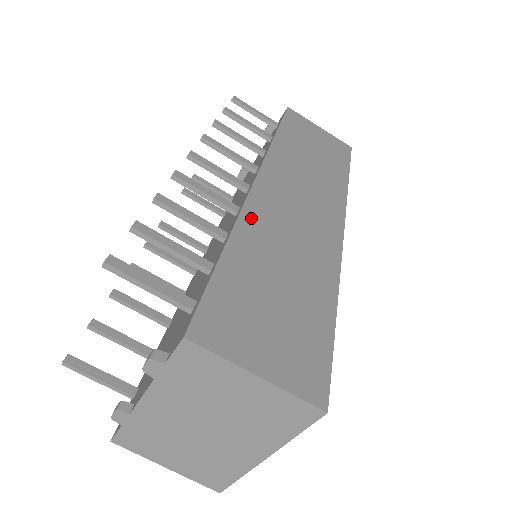
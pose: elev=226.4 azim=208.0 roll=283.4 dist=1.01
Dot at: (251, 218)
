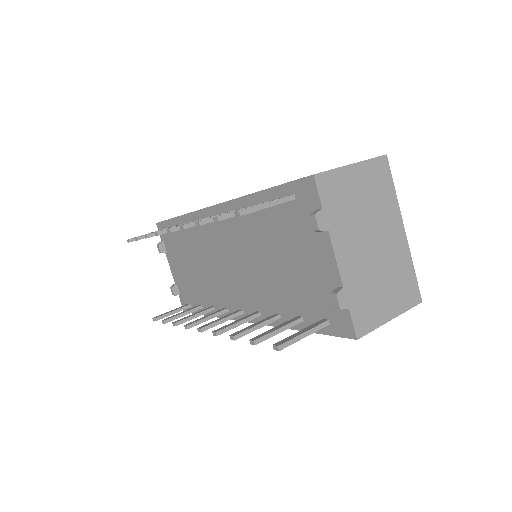
Dot at: occluded
